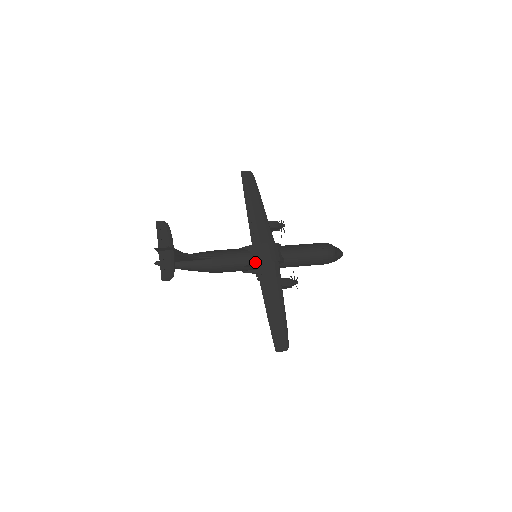
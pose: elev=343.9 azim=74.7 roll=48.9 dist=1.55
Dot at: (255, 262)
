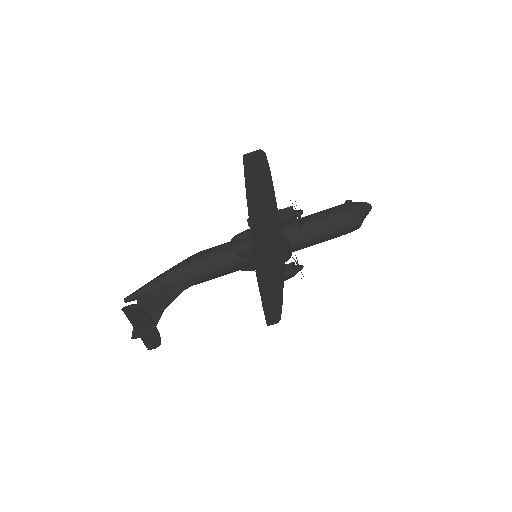
Dot at: occluded
